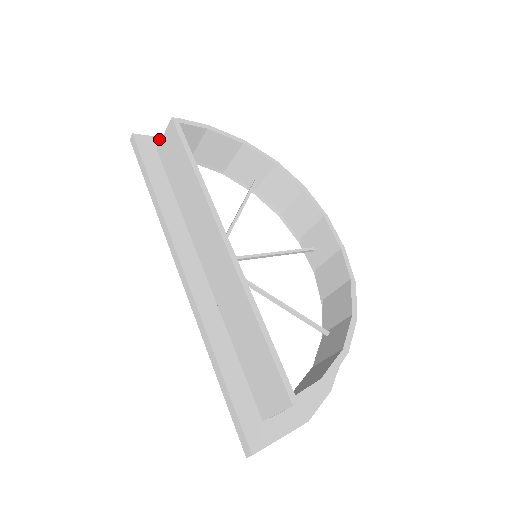
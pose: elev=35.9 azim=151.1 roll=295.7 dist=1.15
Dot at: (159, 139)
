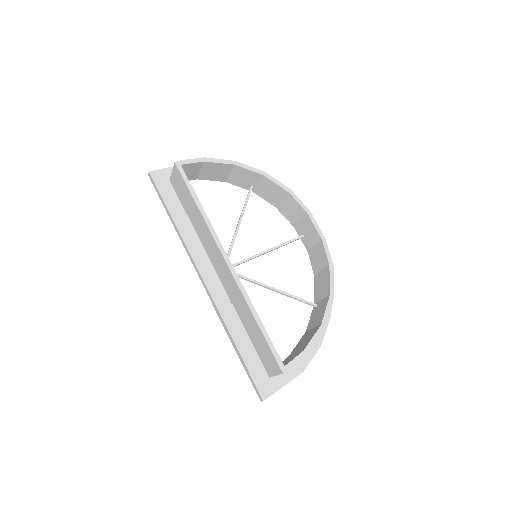
Dot at: (170, 169)
